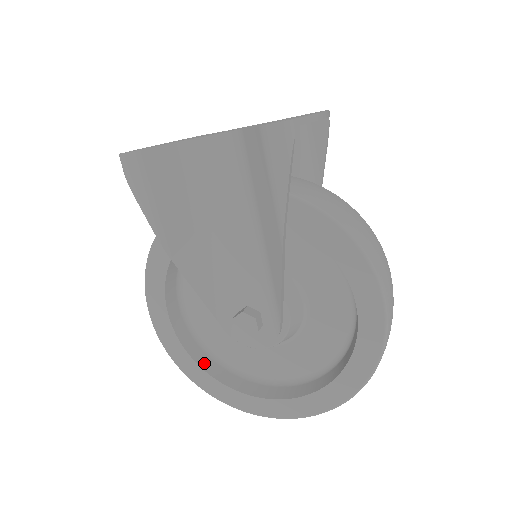
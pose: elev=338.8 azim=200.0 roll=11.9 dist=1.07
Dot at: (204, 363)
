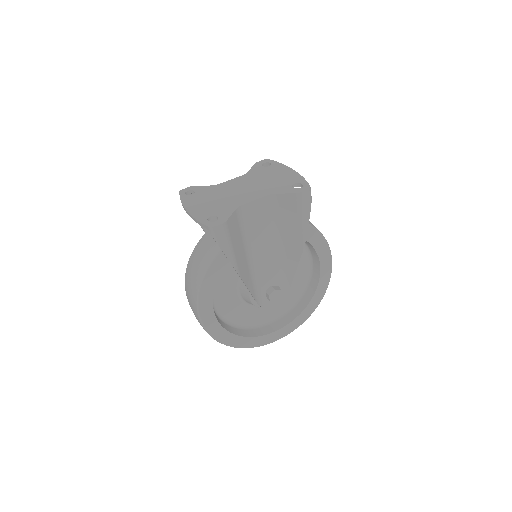
Dot at: (234, 331)
